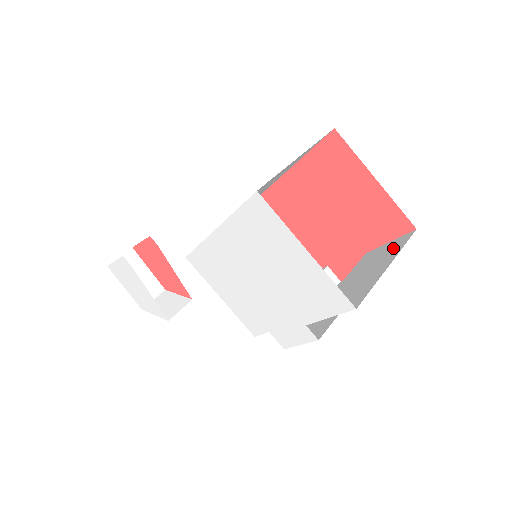
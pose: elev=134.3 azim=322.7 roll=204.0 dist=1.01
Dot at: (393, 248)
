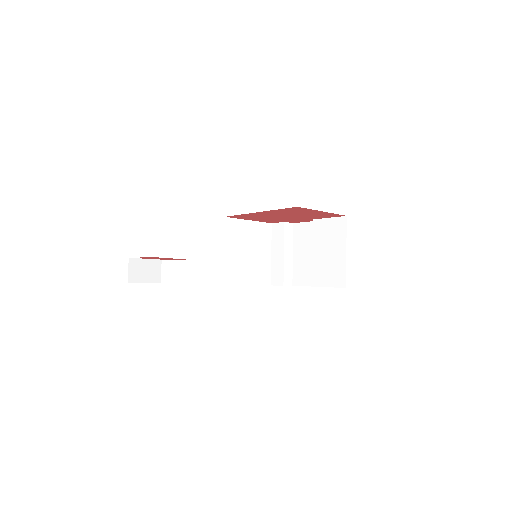
Dot at: (338, 230)
